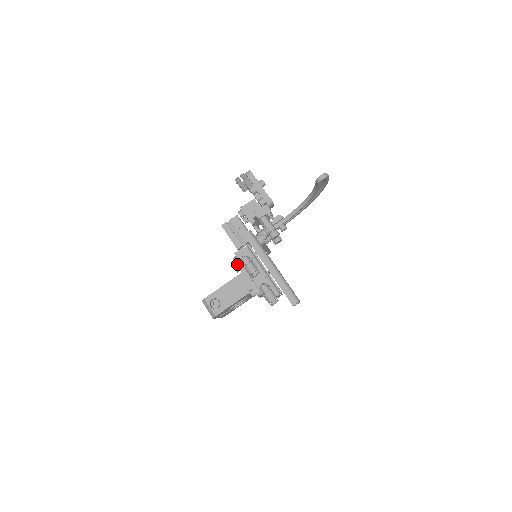
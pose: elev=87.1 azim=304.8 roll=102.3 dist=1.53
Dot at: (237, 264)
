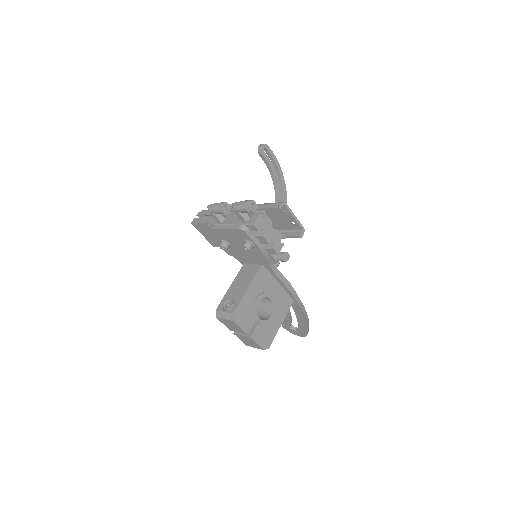
Dot at: (213, 228)
